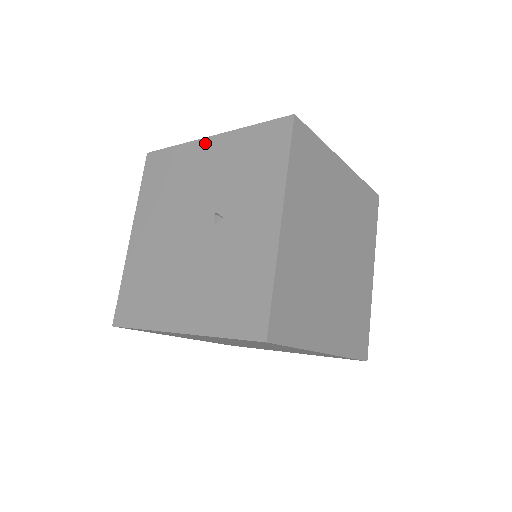
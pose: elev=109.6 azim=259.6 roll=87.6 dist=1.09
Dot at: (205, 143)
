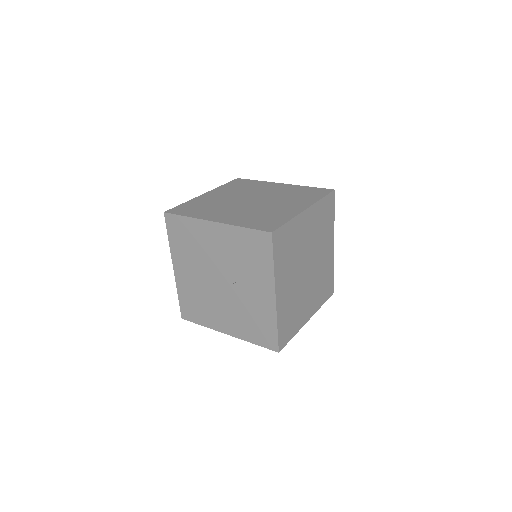
Dot at: (210, 225)
